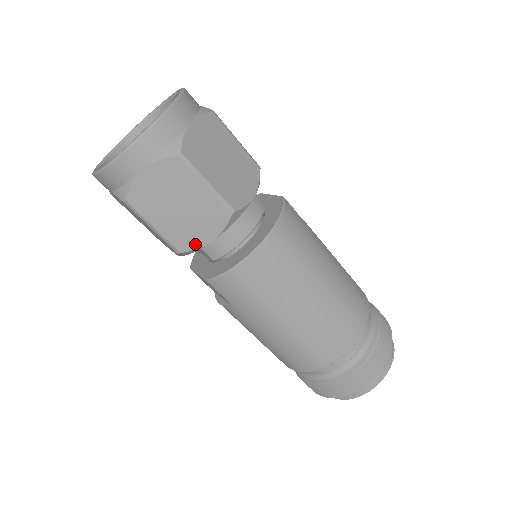
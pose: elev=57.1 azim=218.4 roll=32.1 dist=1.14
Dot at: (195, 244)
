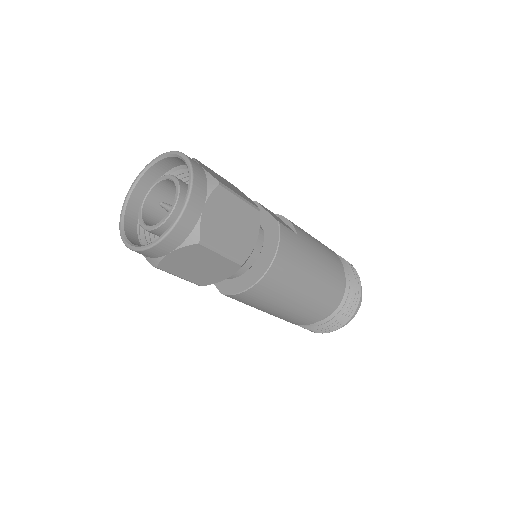
Dot at: (213, 281)
